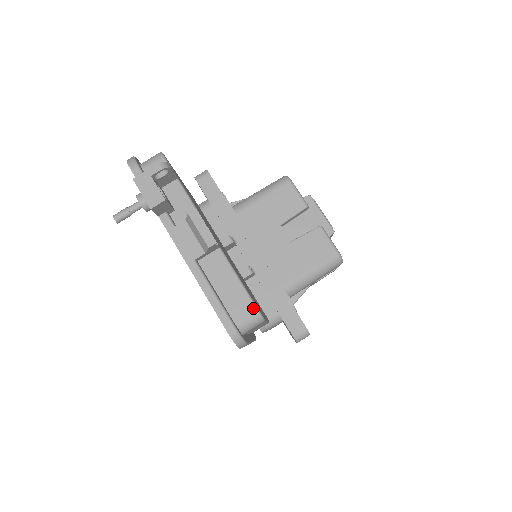
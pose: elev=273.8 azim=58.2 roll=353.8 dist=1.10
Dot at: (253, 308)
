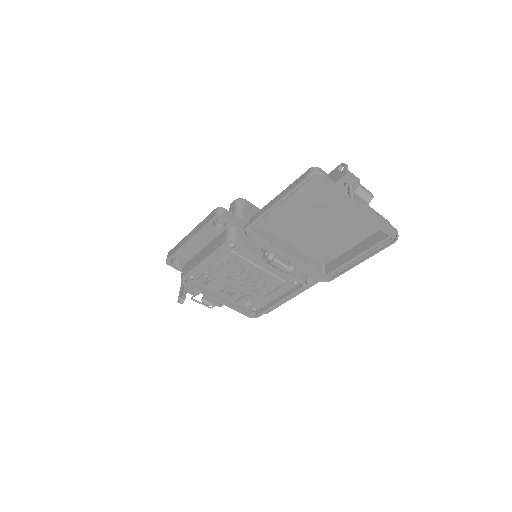
Dot at: (388, 221)
